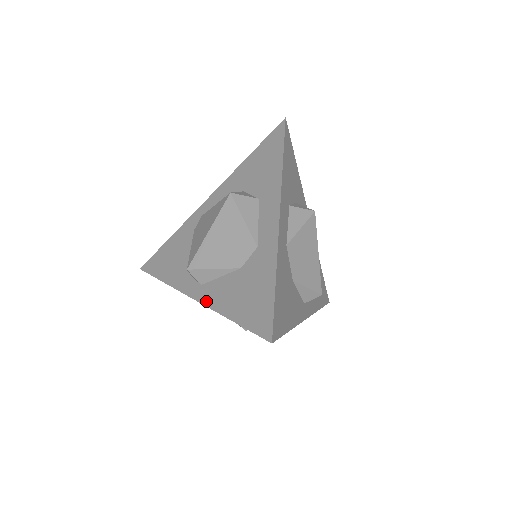
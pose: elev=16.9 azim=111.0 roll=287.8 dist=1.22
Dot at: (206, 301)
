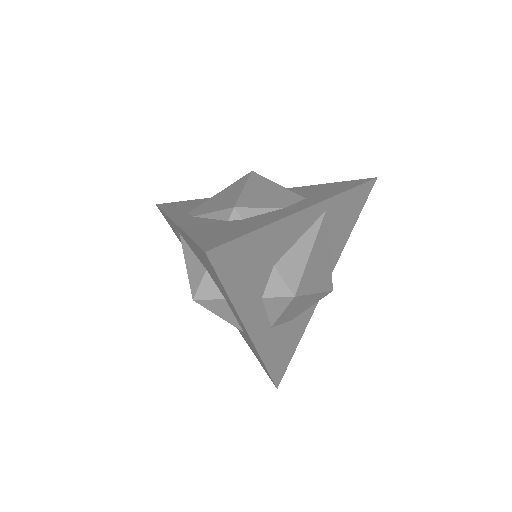
Dot at: occluded
